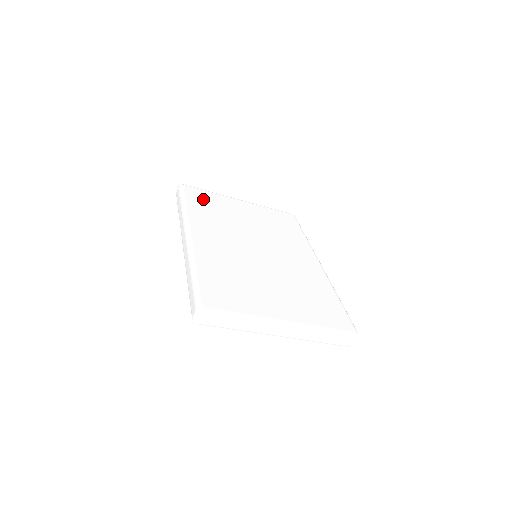
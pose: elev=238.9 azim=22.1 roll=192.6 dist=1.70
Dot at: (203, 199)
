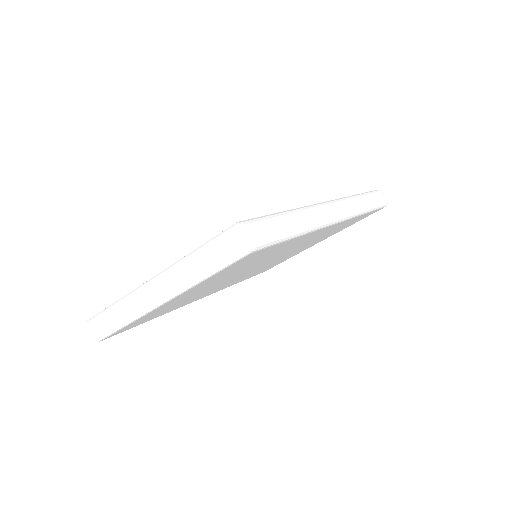
Dot at: occluded
